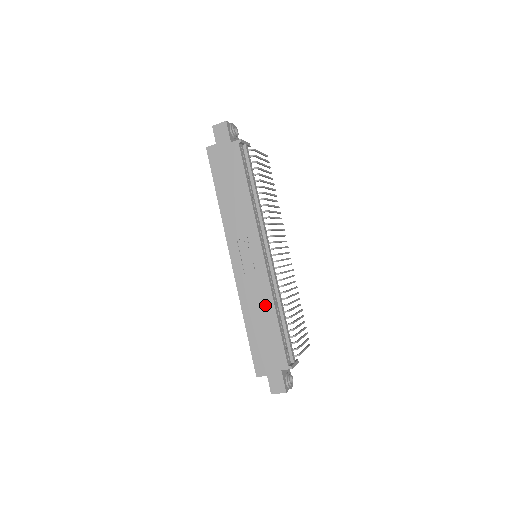
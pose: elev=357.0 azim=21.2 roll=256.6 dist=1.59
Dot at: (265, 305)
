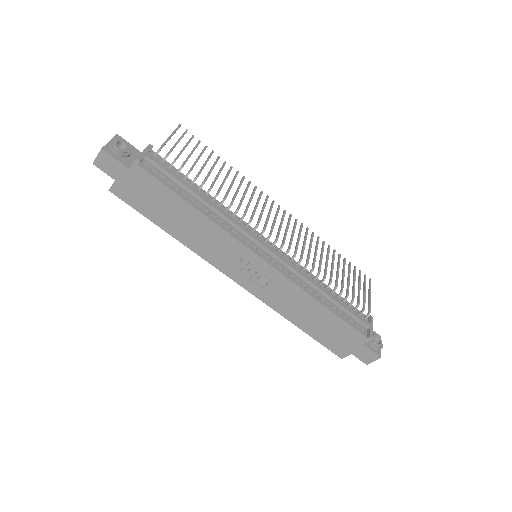
Dot at: (303, 302)
